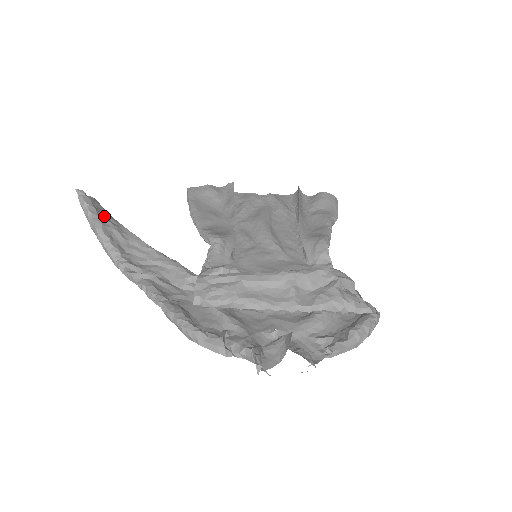
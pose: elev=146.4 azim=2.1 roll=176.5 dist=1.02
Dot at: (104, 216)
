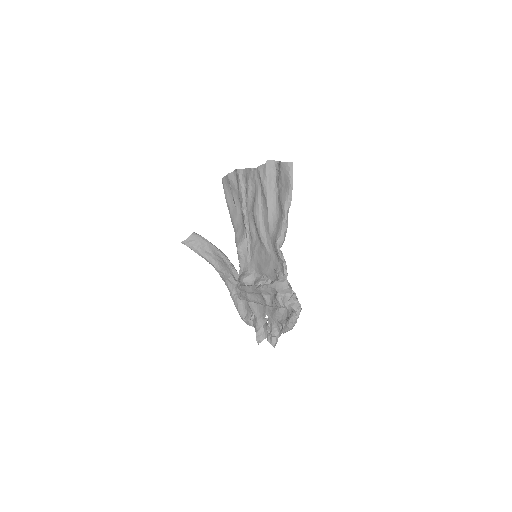
Dot at: (198, 245)
